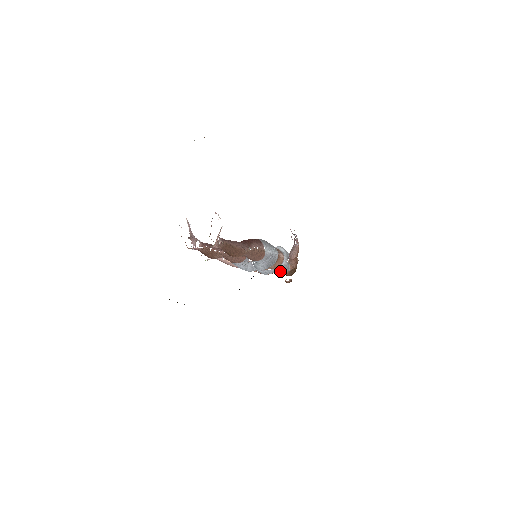
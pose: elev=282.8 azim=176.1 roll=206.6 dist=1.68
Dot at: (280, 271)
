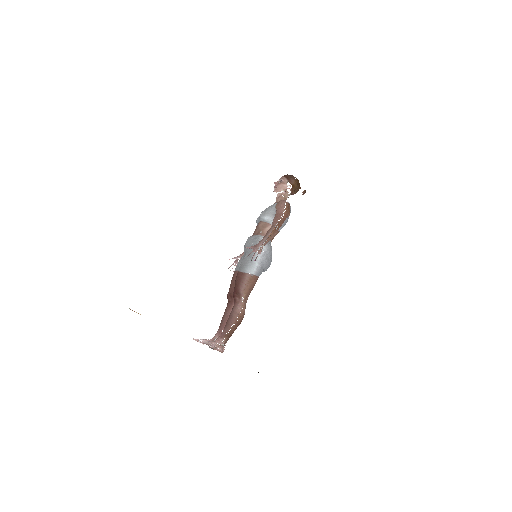
Dot at: (284, 225)
